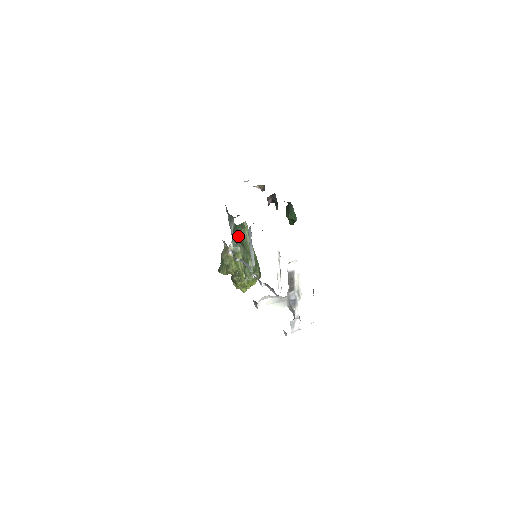
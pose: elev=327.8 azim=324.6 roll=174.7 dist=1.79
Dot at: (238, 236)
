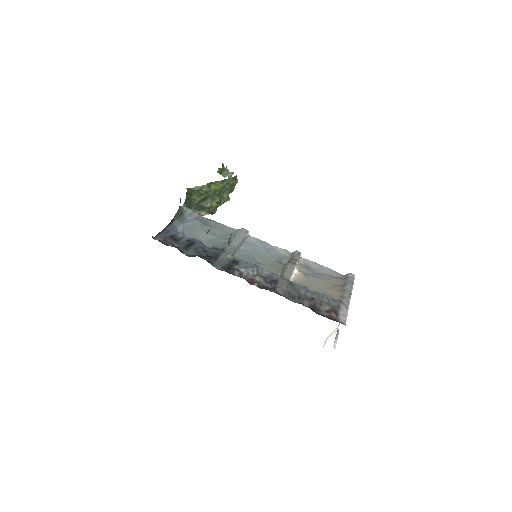
Dot at: (196, 202)
